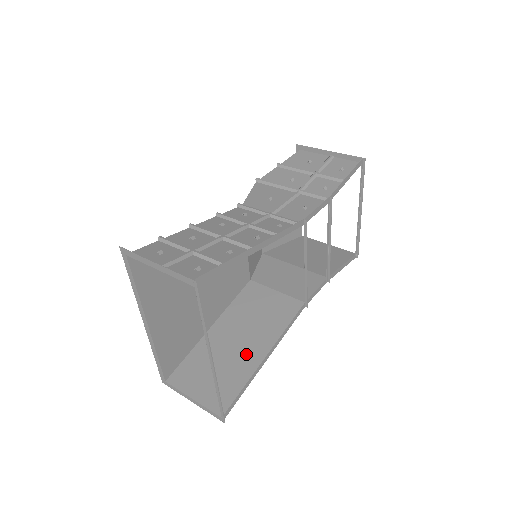
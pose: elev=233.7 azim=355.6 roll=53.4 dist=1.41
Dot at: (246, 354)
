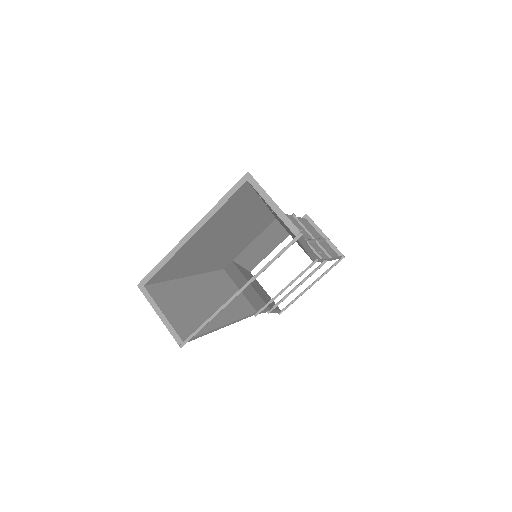
Dot at: (211, 313)
